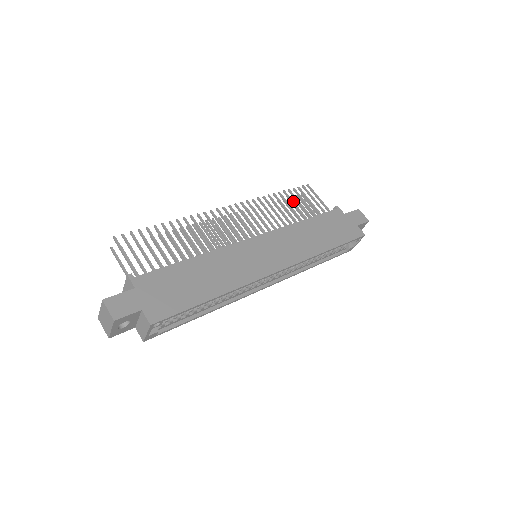
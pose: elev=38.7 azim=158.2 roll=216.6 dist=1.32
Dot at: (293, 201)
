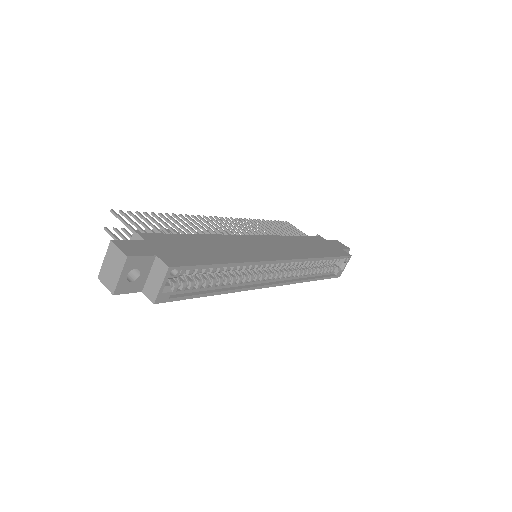
Dot at: (277, 227)
